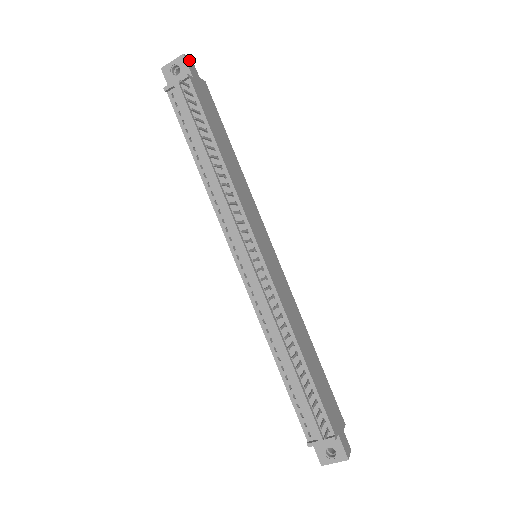
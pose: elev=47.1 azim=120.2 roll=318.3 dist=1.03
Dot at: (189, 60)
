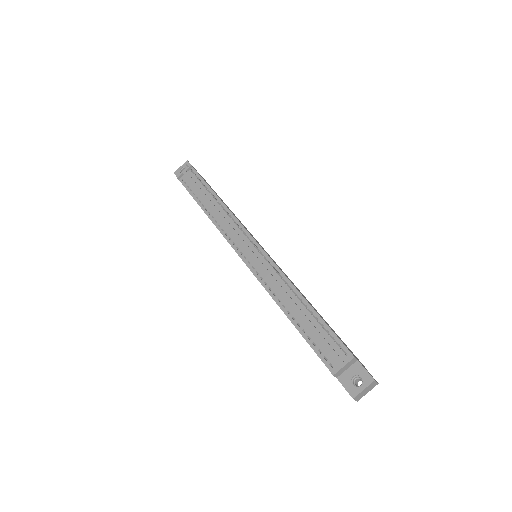
Dot at: occluded
